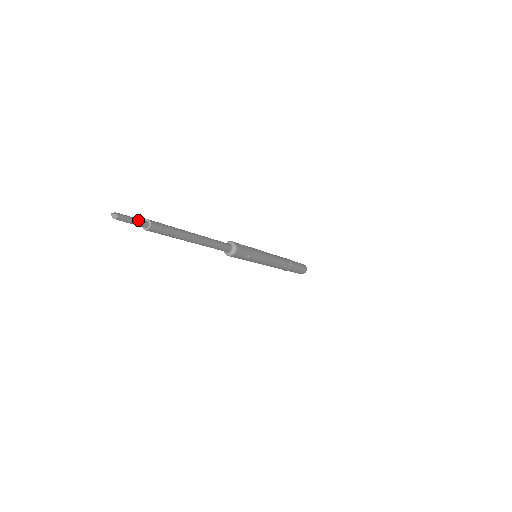
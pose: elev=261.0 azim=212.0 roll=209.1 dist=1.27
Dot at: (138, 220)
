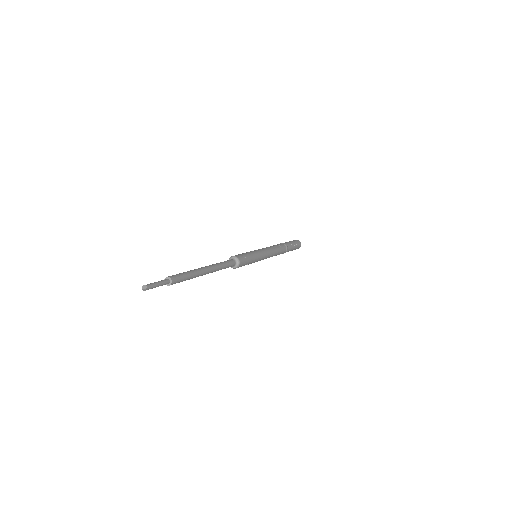
Dot at: (162, 284)
